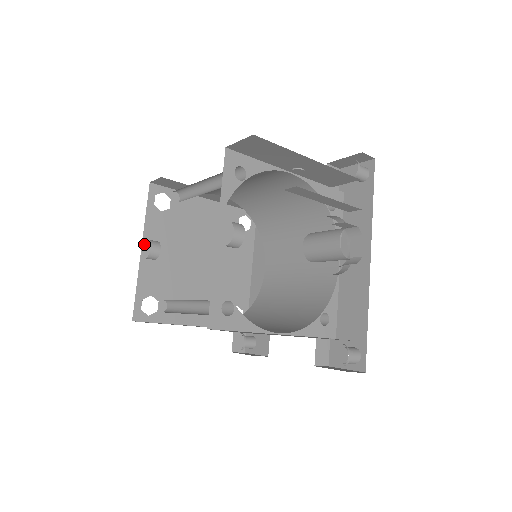
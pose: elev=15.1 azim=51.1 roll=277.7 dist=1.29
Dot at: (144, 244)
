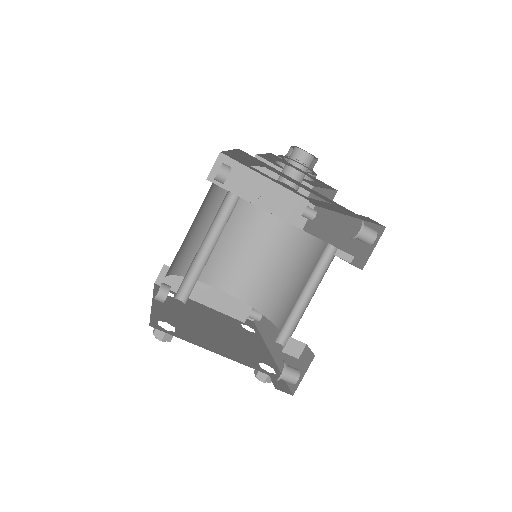
Dot at: (154, 301)
